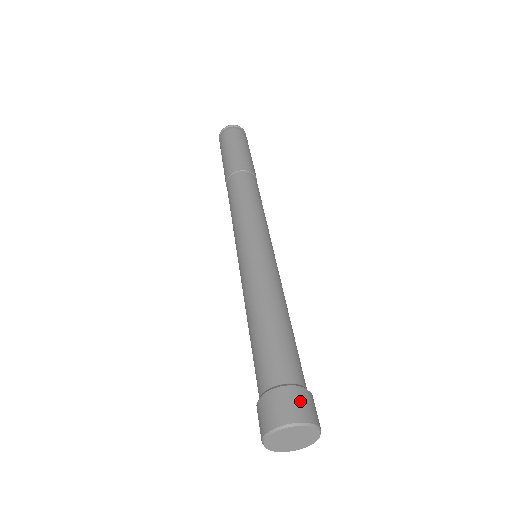
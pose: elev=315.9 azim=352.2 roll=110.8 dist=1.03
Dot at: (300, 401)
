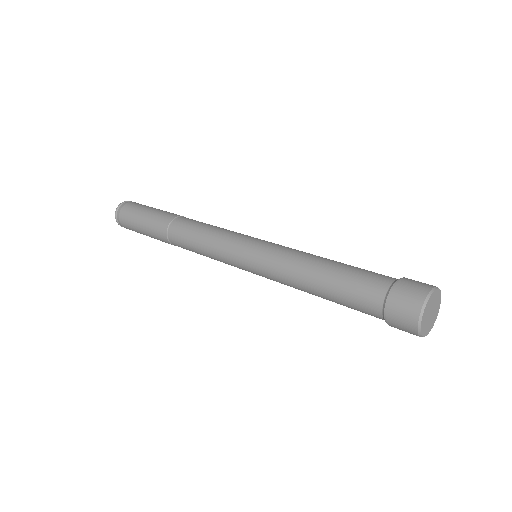
Dot at: occluded
